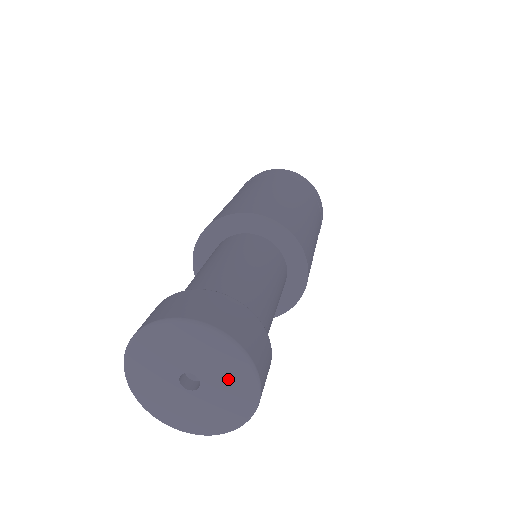
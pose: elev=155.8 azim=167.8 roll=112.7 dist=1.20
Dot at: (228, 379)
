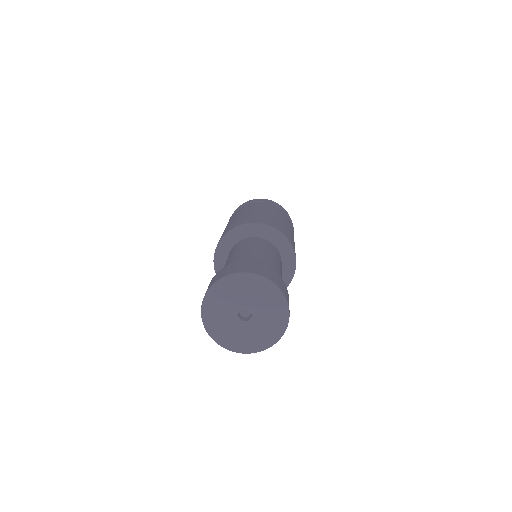
Dot at: (270, 320)
